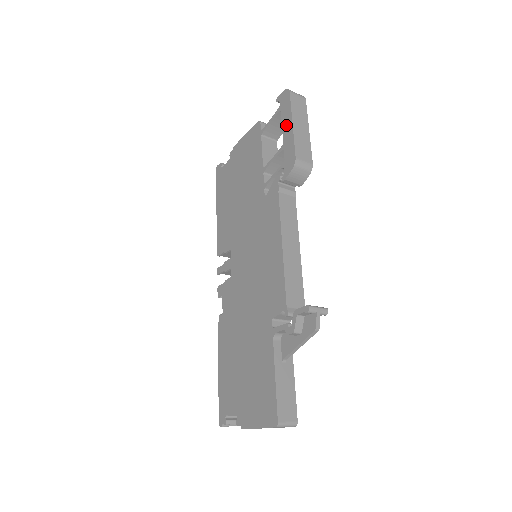
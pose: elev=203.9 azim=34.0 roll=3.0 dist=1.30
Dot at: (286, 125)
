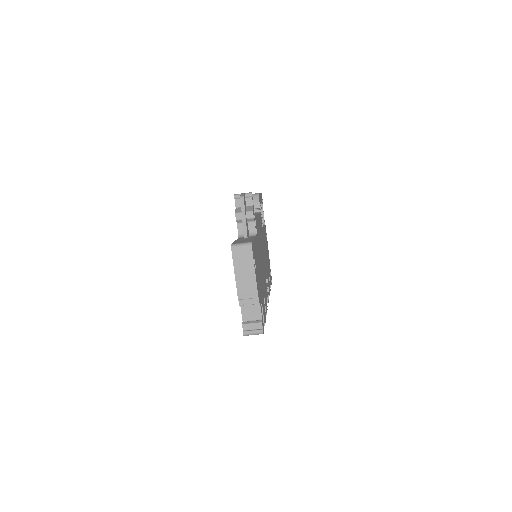
Dot at: occluded
